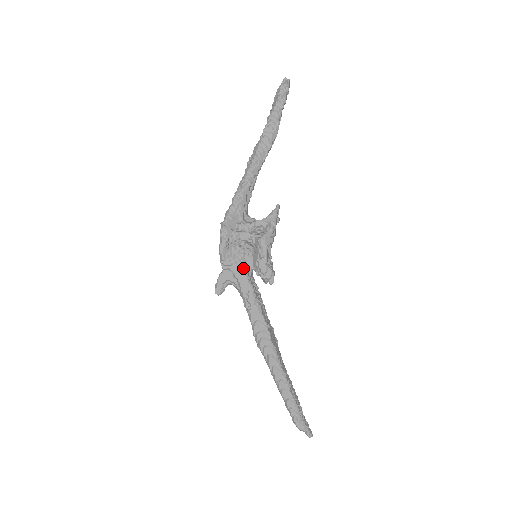
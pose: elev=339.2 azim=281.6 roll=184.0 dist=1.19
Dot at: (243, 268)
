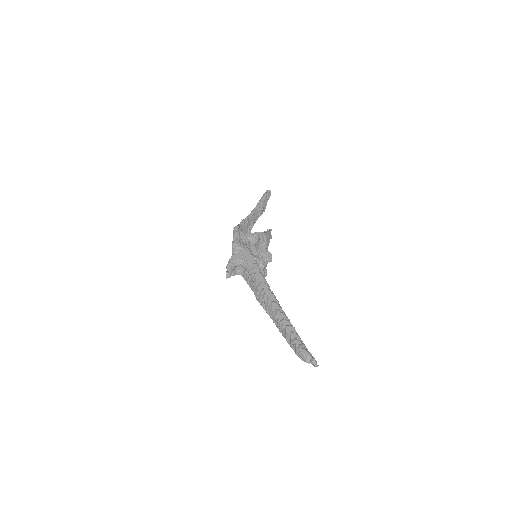
Dot at: (249, 250)
